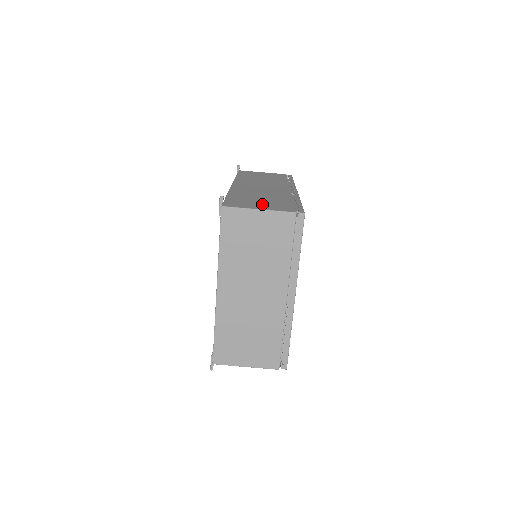
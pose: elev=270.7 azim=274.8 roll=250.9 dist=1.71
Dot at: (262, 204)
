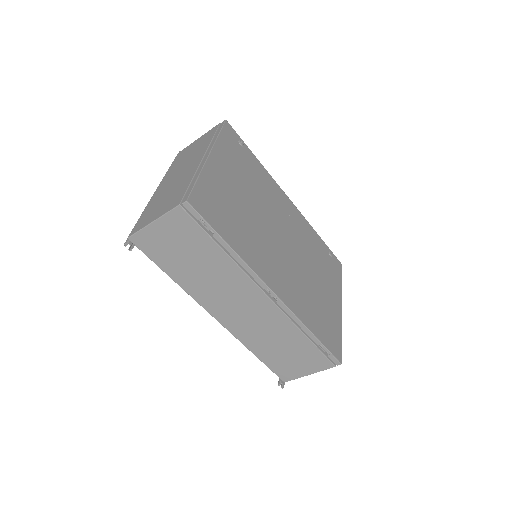
Dot at: (300, 364)
